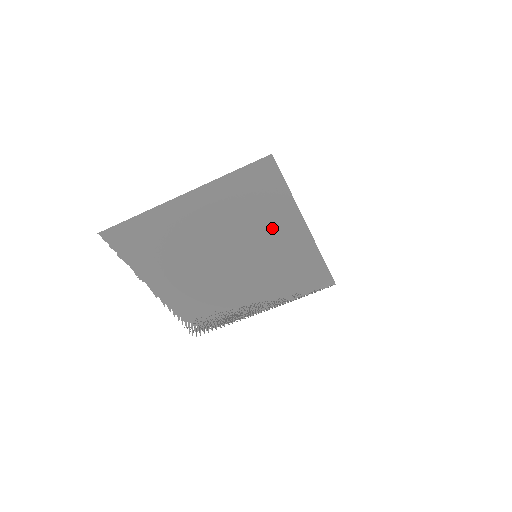
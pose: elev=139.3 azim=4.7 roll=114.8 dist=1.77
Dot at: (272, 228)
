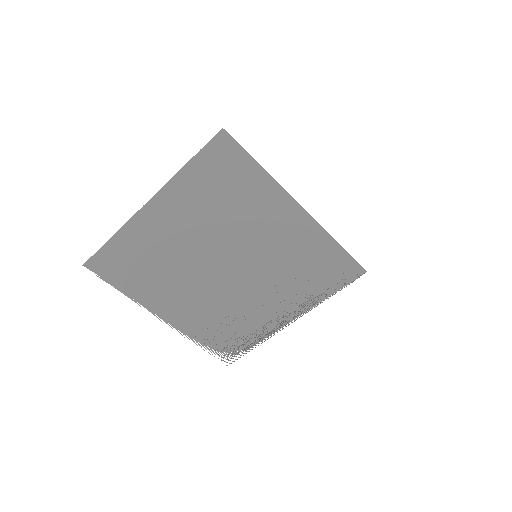
Dot at: (260, 218)
